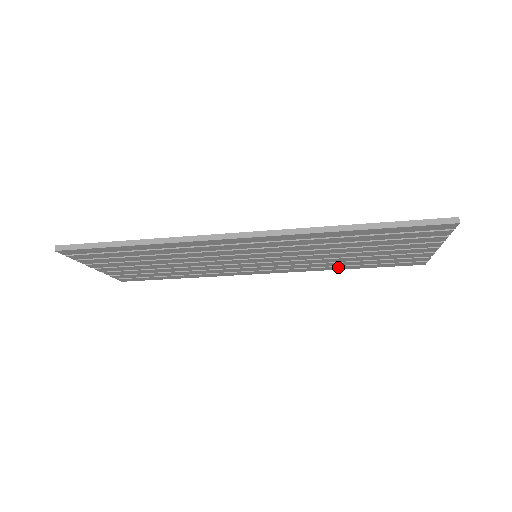
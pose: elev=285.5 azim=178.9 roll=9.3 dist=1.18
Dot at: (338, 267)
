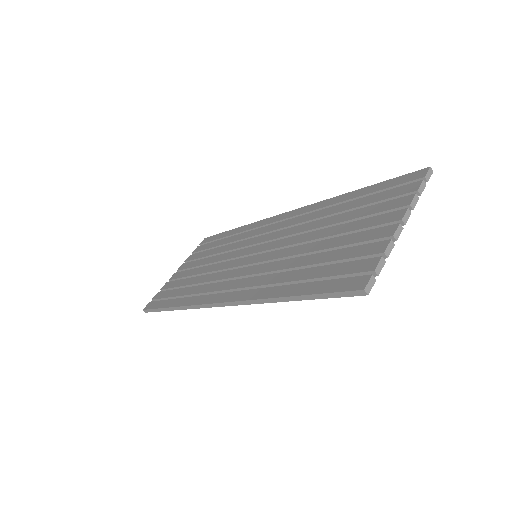
Dot at: occluded
